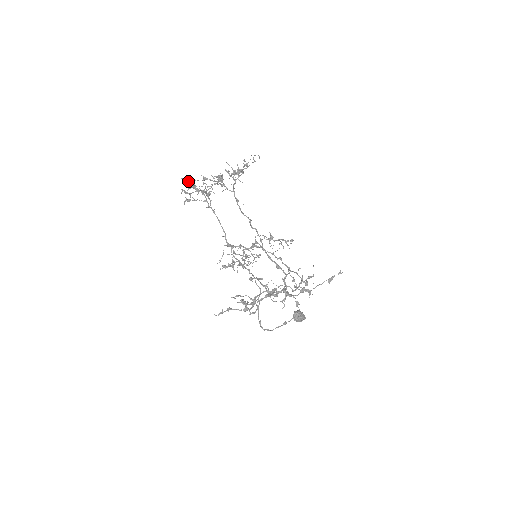
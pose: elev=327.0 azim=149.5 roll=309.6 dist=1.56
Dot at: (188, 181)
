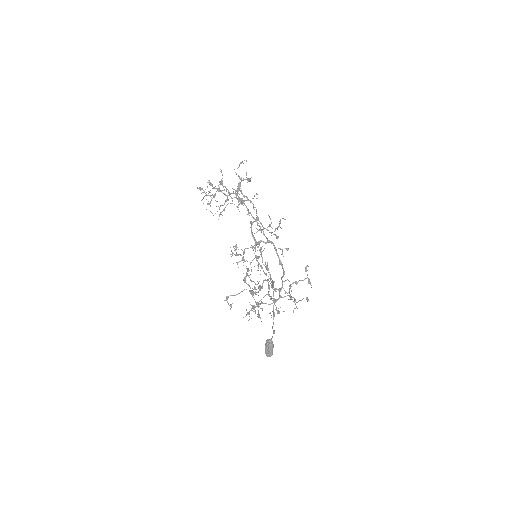
Dot at: occluded
